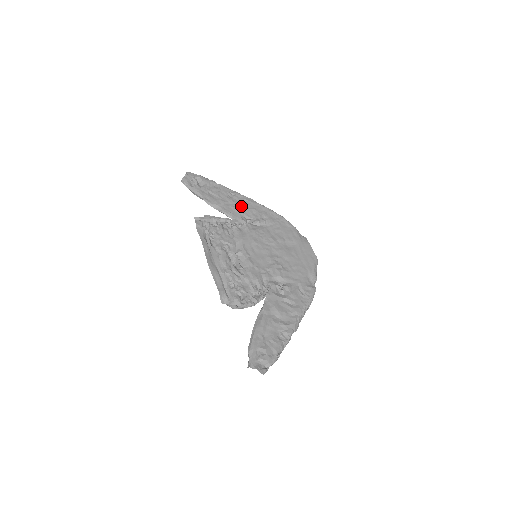
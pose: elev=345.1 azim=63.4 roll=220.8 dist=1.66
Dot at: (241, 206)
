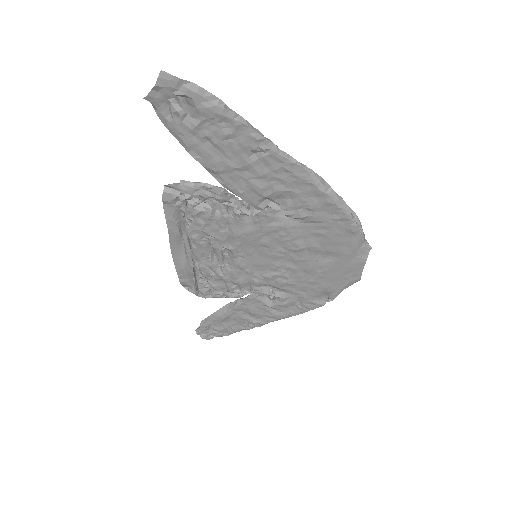
Dot at: (269, 181)
